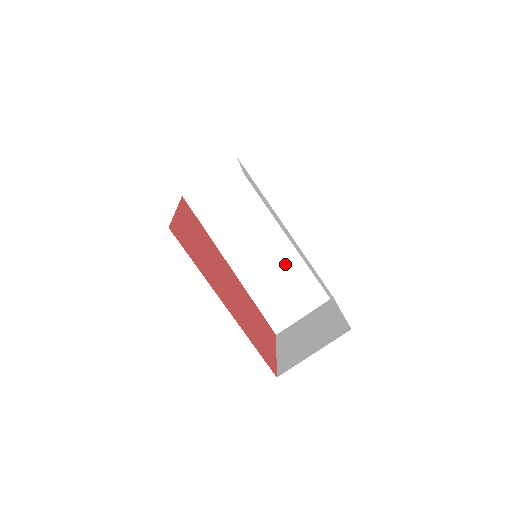
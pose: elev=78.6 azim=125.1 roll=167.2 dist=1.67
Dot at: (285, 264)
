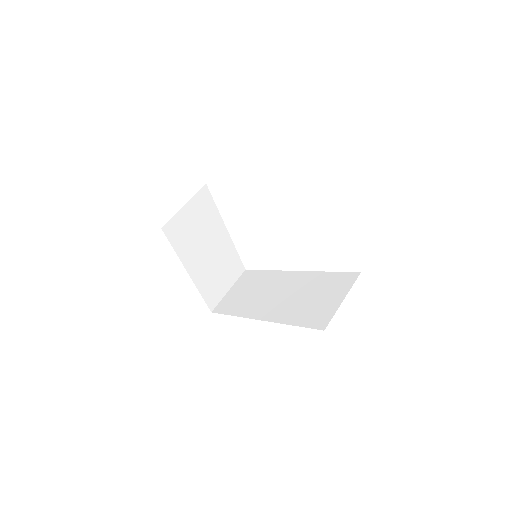
Dot at: (307, 286)
